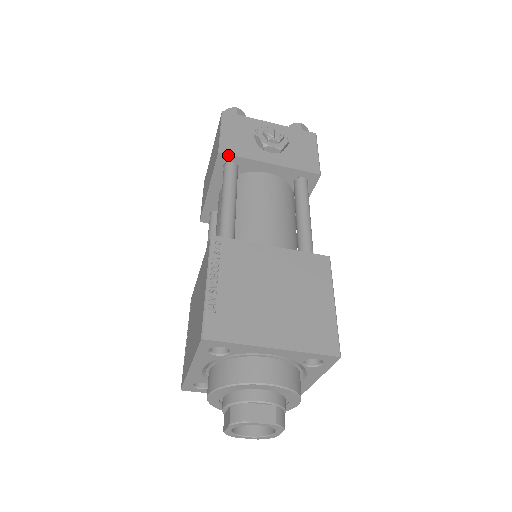
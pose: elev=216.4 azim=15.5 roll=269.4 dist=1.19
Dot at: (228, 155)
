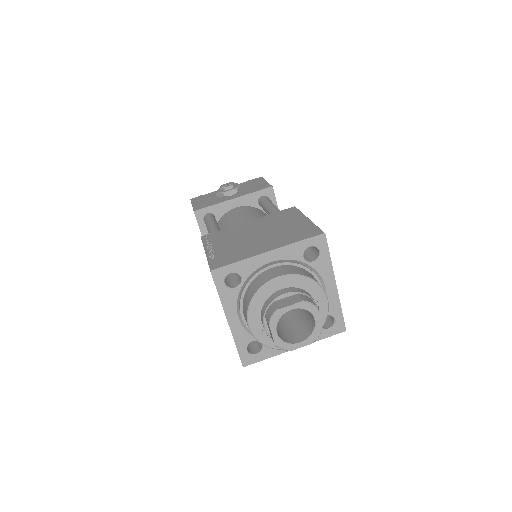
Dot at: (201, 210)
